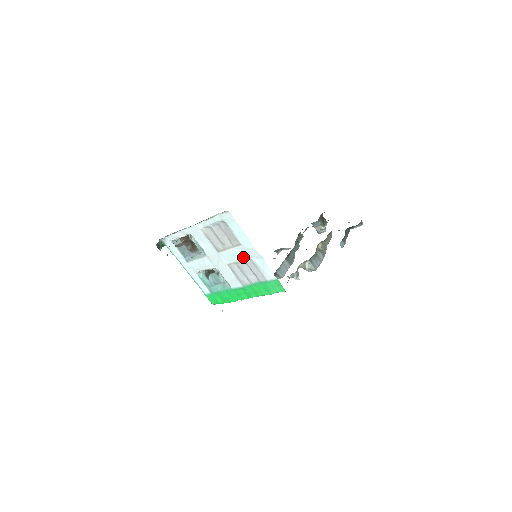
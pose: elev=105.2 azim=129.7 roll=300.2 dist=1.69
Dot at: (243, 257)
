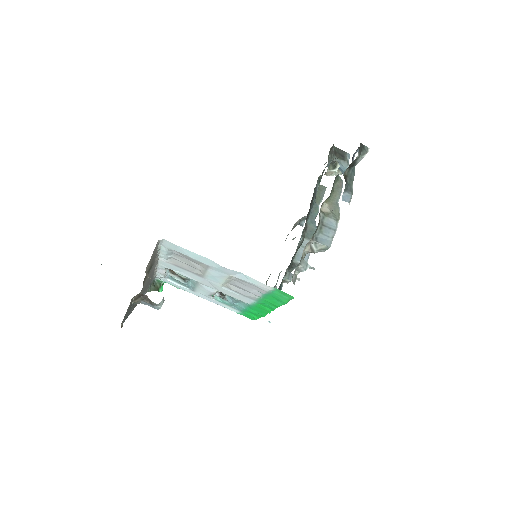
Dot at: (224, 276)
